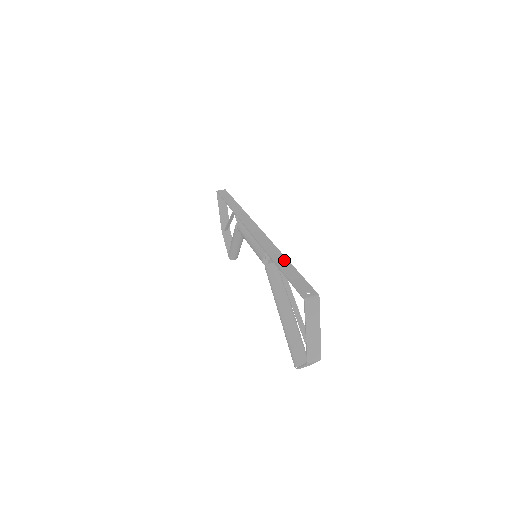
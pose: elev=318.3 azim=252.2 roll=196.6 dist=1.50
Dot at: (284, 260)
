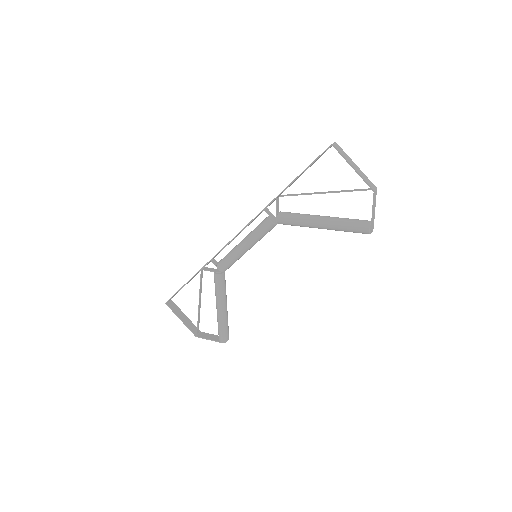
Dot at: occluded
